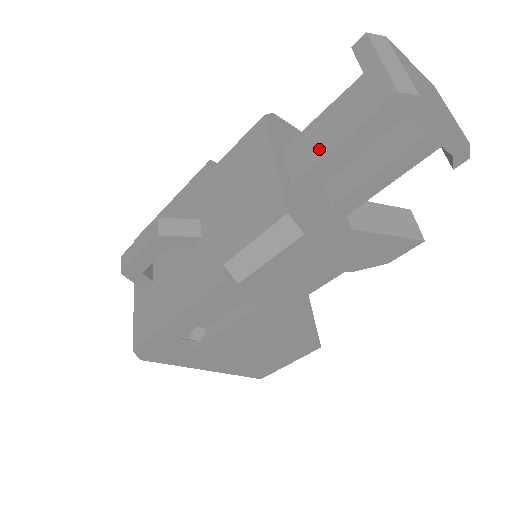
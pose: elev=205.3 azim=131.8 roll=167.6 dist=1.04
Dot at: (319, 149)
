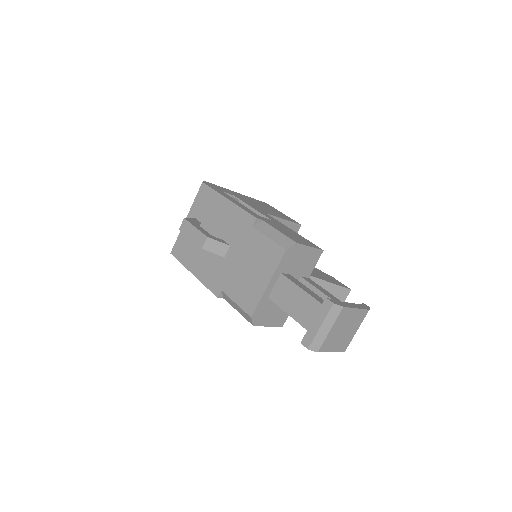
Dot at: (286, 304)
